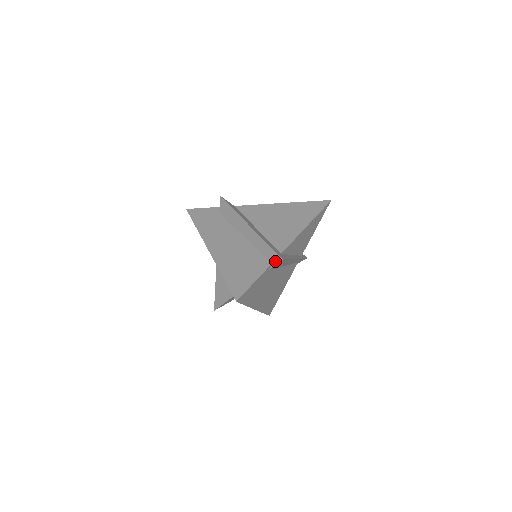
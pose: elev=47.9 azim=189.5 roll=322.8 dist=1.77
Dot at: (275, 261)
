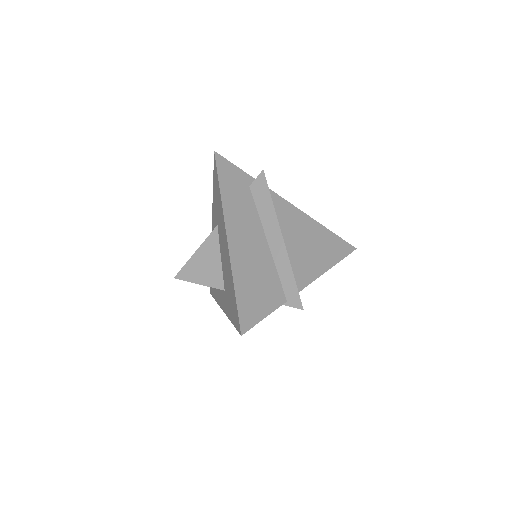
Dot at: (293, 303)
